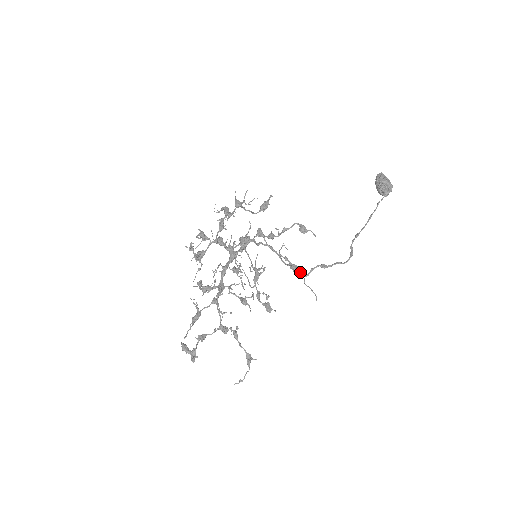
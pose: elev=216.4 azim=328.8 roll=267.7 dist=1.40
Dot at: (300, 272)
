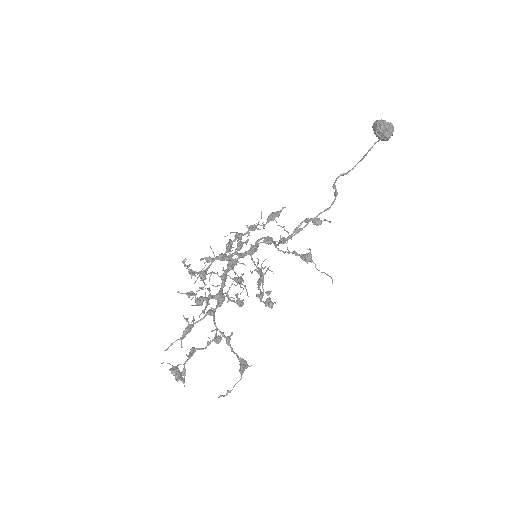
Dot at: (306, 256)
